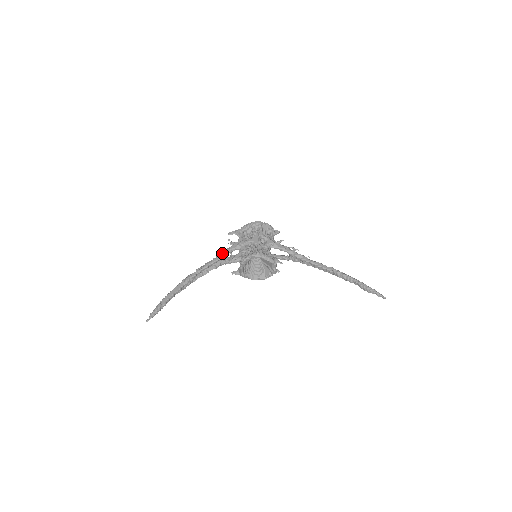
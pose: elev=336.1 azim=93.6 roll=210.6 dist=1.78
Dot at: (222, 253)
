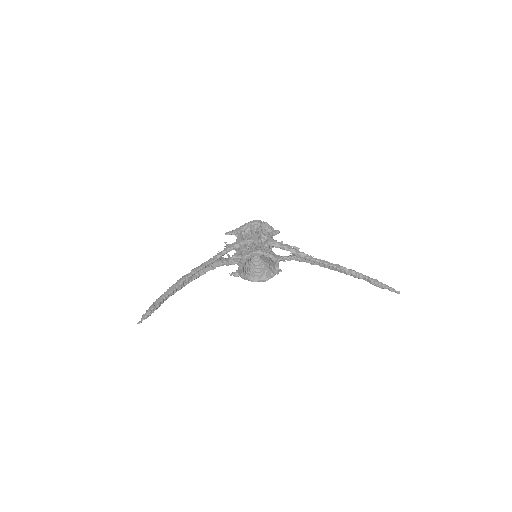
Dot at: (220, 252)
